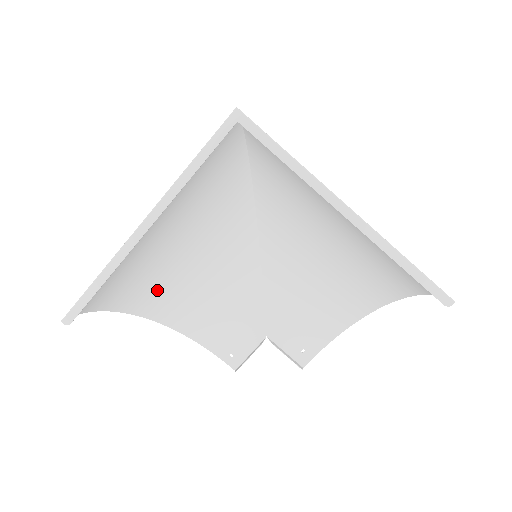
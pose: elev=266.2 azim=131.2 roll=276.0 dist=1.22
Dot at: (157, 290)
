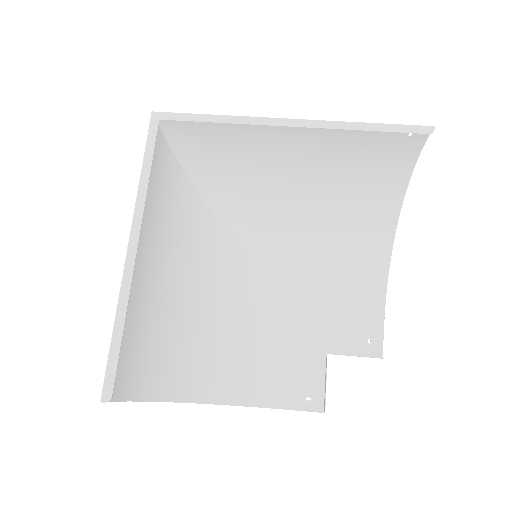
Dot at: (189, 360)
